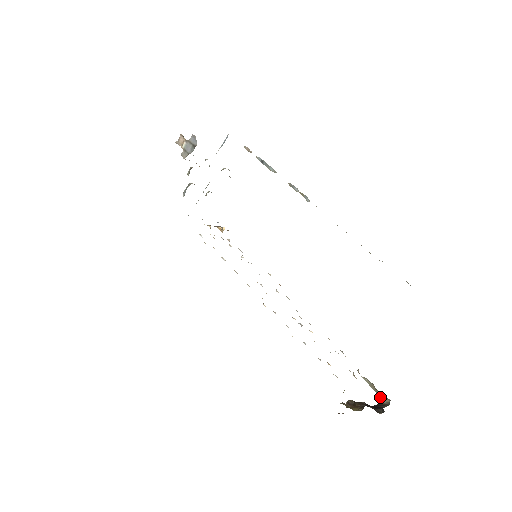
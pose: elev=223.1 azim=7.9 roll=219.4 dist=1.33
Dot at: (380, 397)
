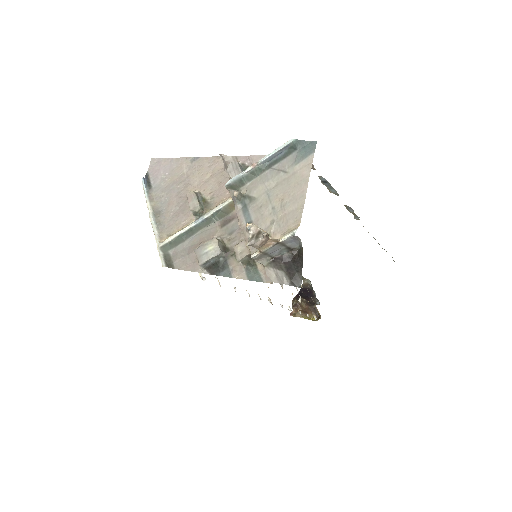
Dot at: (303, 279)
